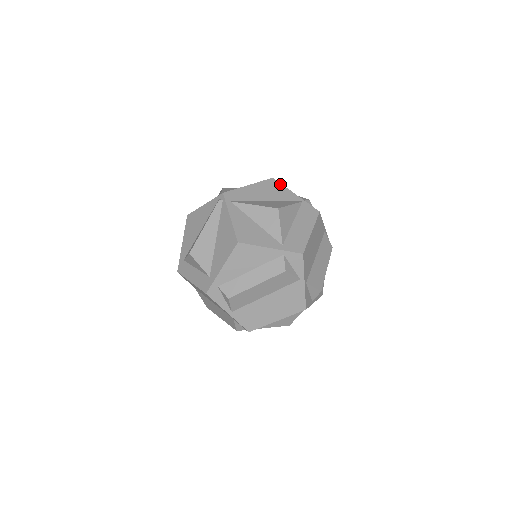
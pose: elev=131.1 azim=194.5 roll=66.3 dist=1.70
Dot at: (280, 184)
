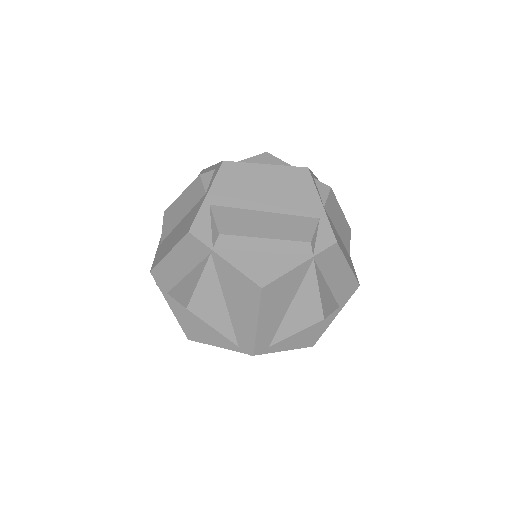
Dot at: occluded
